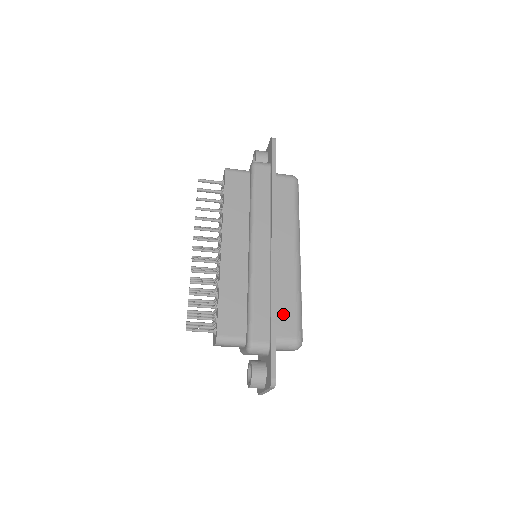
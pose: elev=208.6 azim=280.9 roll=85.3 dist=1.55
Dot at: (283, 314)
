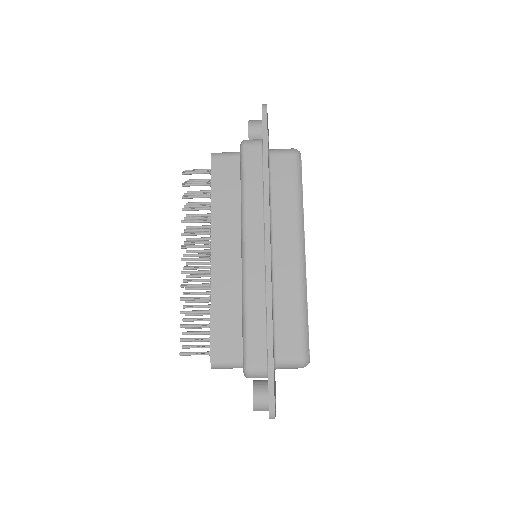
Dot at: (284, 329)
